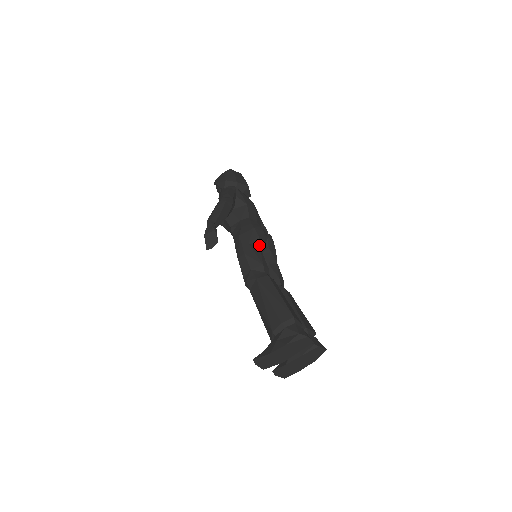
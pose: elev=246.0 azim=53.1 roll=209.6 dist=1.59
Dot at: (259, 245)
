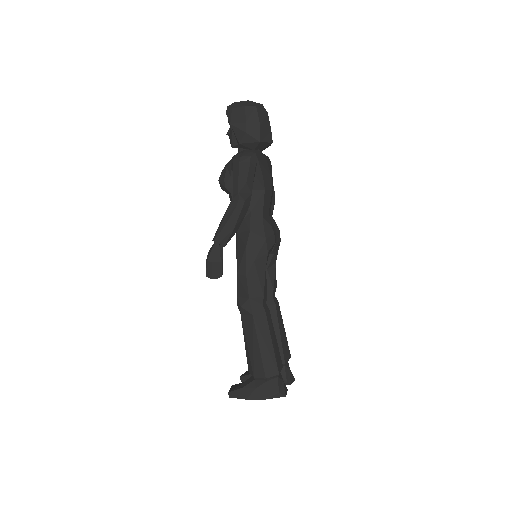
Dot at: (265, 265)
